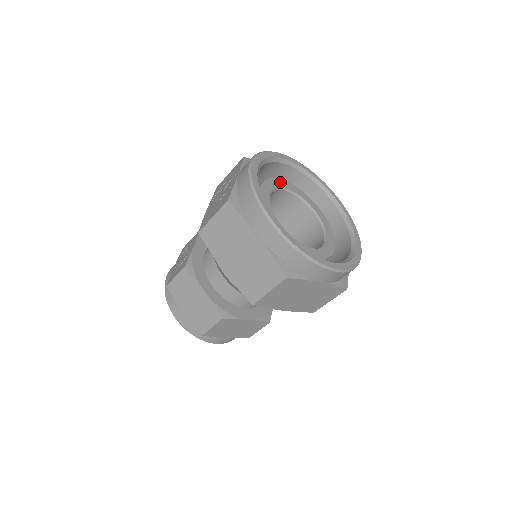
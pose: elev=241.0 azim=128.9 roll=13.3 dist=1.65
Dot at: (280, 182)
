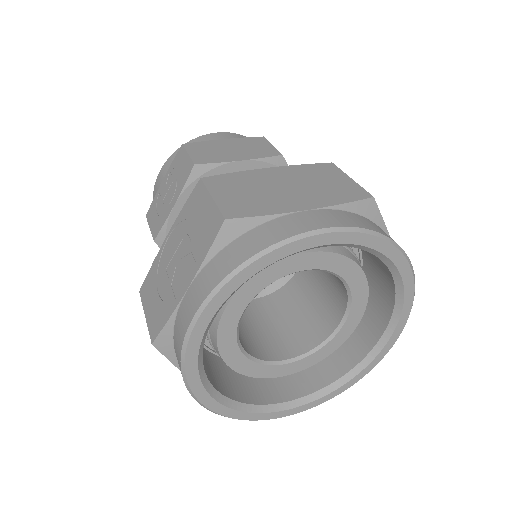
Dot at: (290, 263)
